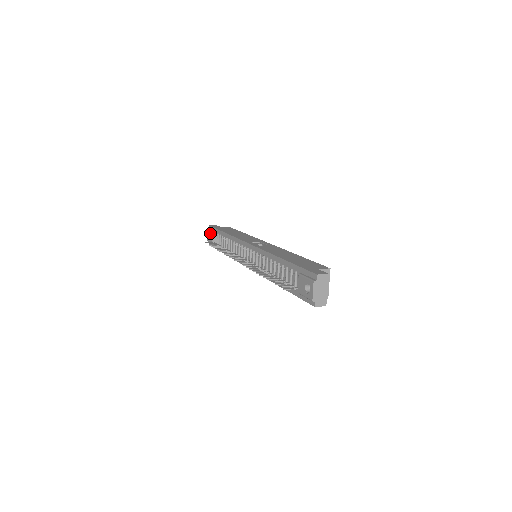
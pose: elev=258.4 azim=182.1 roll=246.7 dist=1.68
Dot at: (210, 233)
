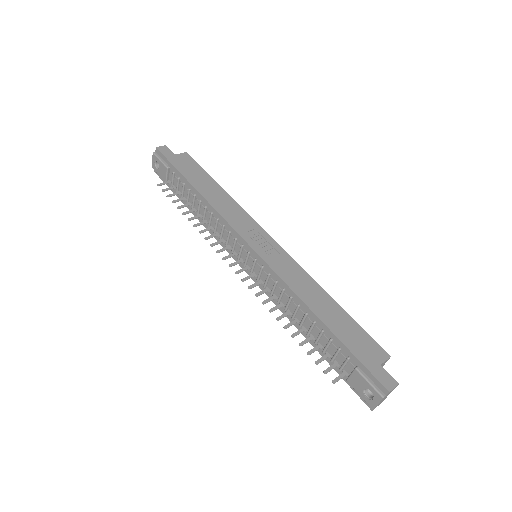
Dot at: (161, 165)
